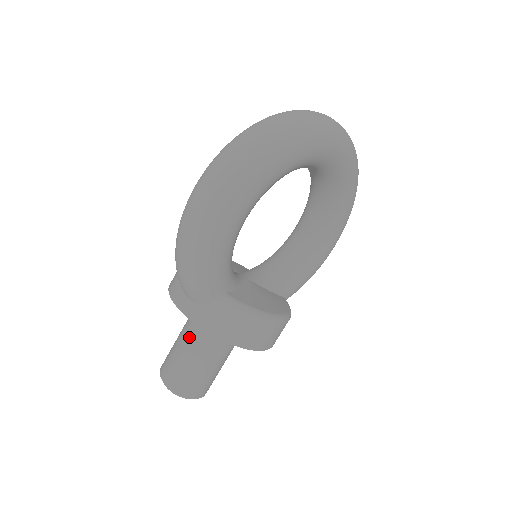
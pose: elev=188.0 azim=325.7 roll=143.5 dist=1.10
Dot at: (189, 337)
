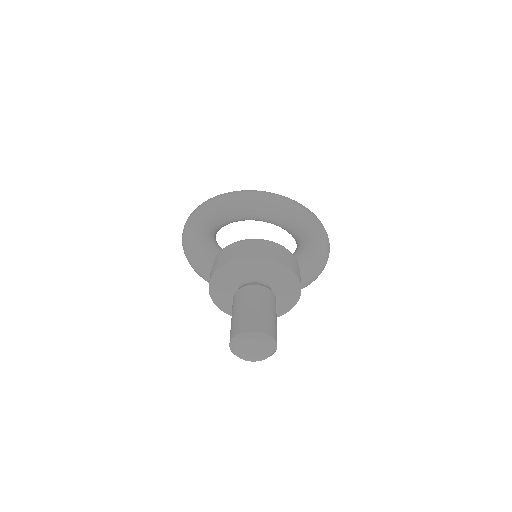
Dot at: (232, 308)
